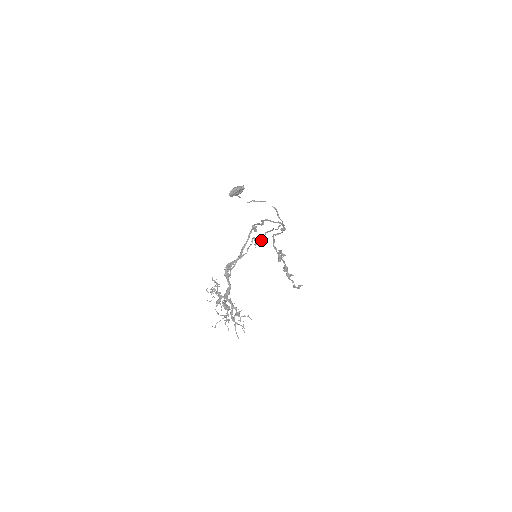
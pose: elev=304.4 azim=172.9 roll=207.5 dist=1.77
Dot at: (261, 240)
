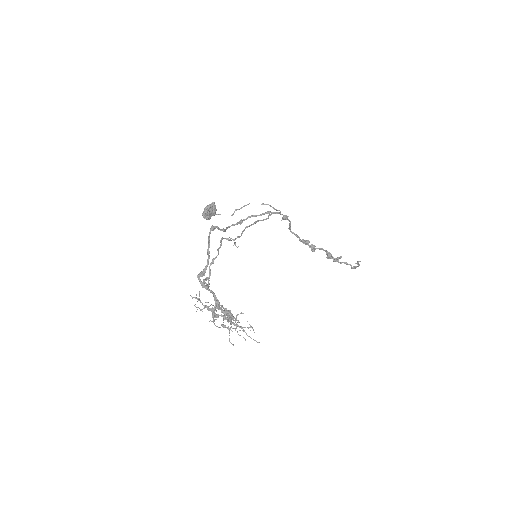
Dot at: (237, 236)
